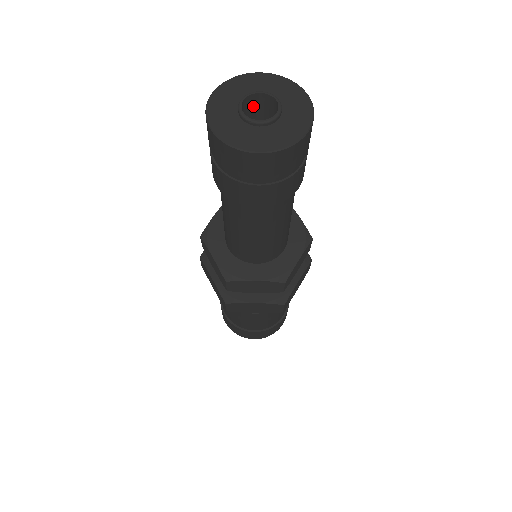
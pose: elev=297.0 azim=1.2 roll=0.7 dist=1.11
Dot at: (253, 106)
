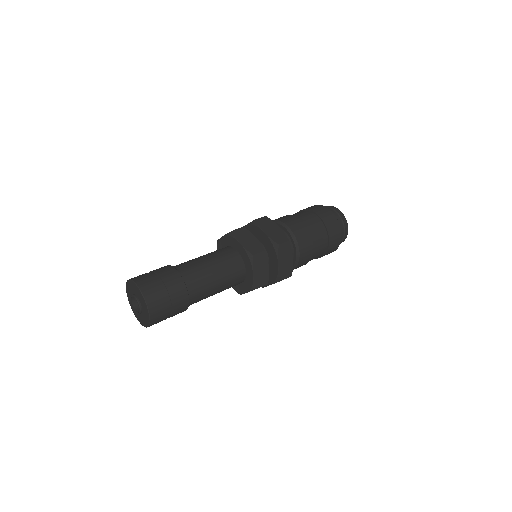
Dot at: occluded
